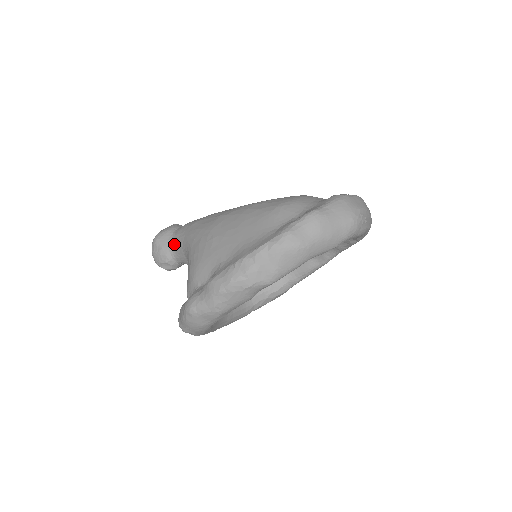
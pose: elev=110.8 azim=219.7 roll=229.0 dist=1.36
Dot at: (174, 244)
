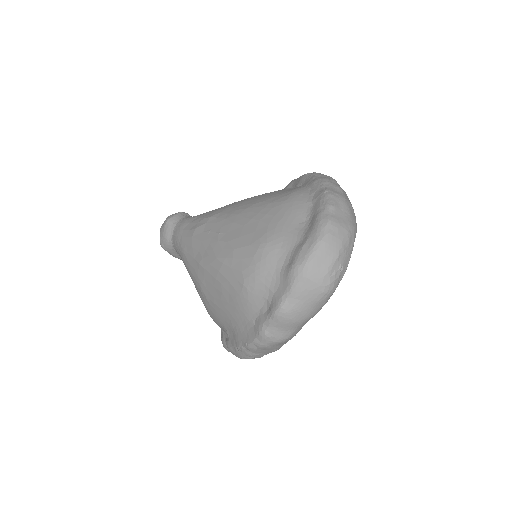
Dot at: occluded
